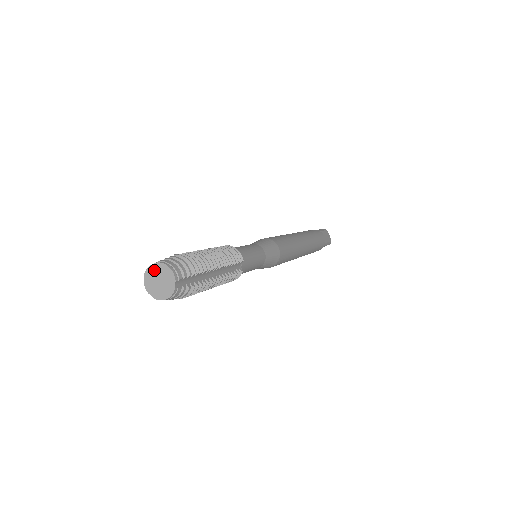
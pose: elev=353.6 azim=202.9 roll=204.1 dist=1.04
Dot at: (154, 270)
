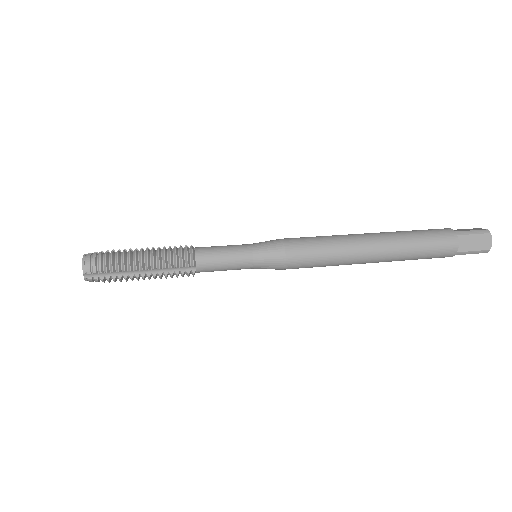
Dot at: occluded
